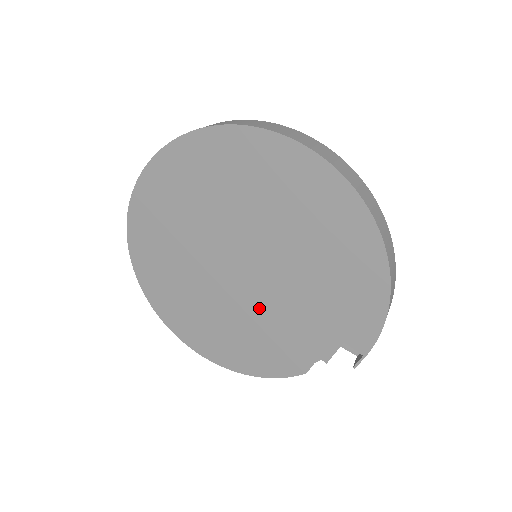
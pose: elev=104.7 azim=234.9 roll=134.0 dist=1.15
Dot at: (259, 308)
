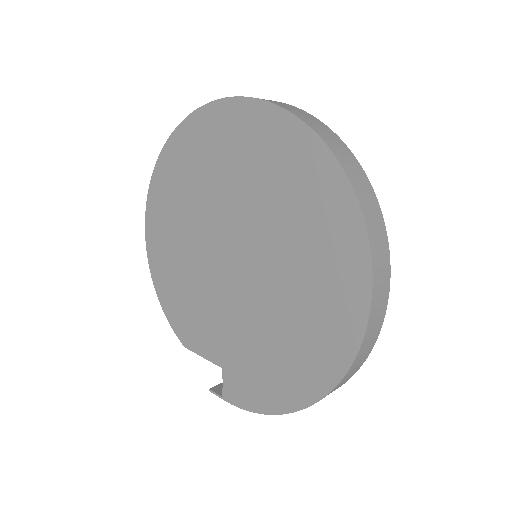
Dot at: (209, 288)
